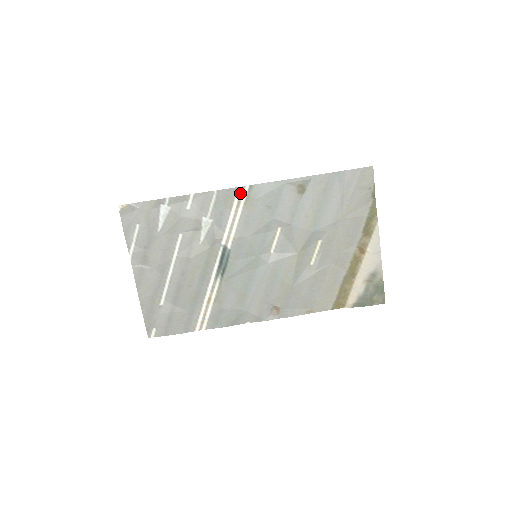
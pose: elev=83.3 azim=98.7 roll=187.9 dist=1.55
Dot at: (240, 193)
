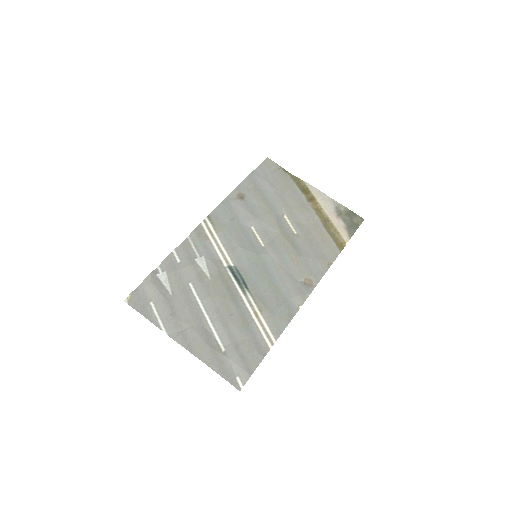
Dot at: (205, 226)
